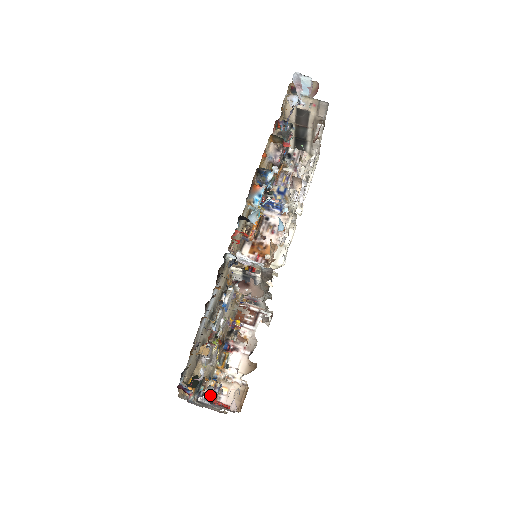
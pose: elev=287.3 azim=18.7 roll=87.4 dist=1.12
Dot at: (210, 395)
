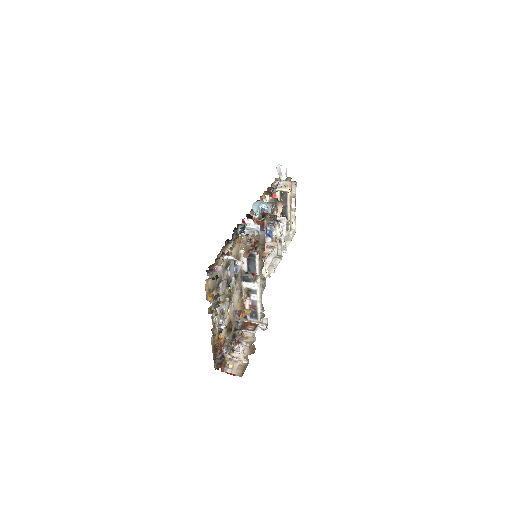
Dot at: (222, 323)
